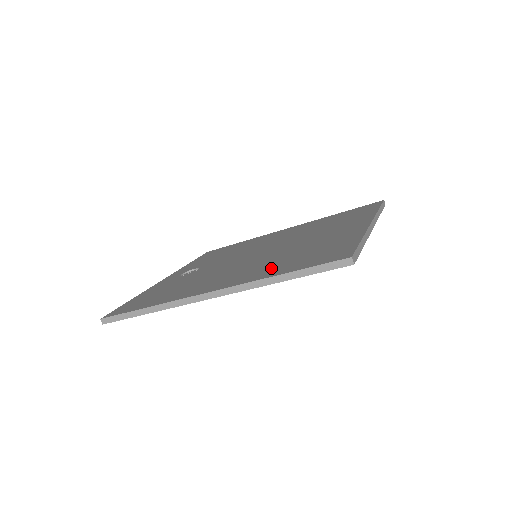
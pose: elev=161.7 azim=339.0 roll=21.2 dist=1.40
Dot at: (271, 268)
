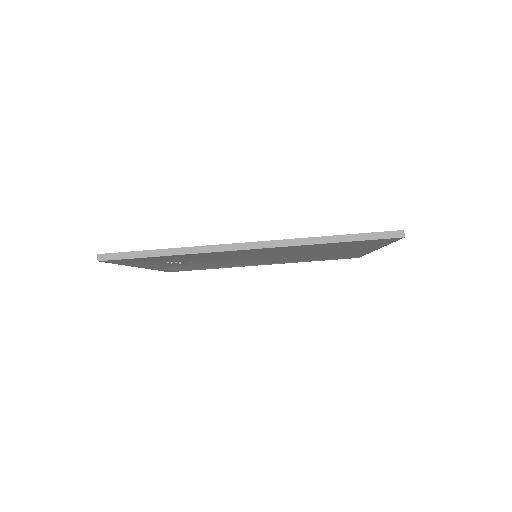
Dot at: occluded
